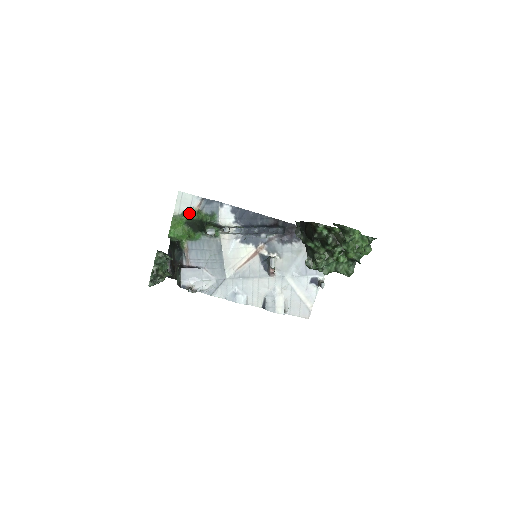
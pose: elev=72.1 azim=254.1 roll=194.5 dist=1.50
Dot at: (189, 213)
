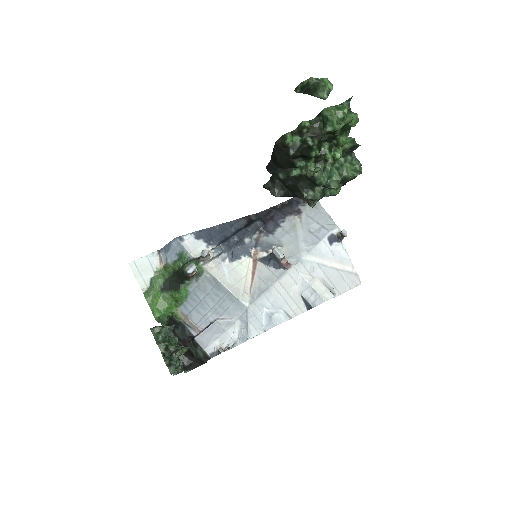
Dot at: (157, 277)
